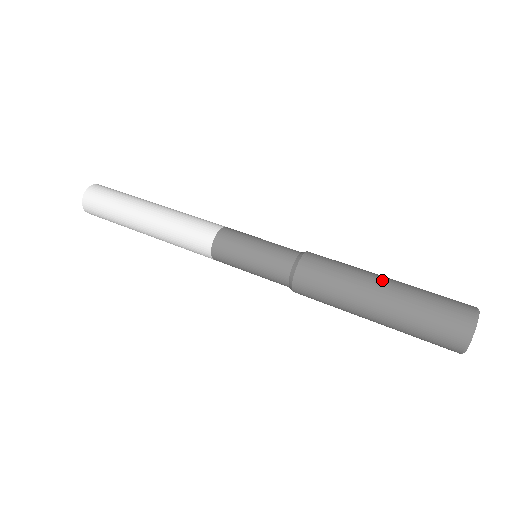
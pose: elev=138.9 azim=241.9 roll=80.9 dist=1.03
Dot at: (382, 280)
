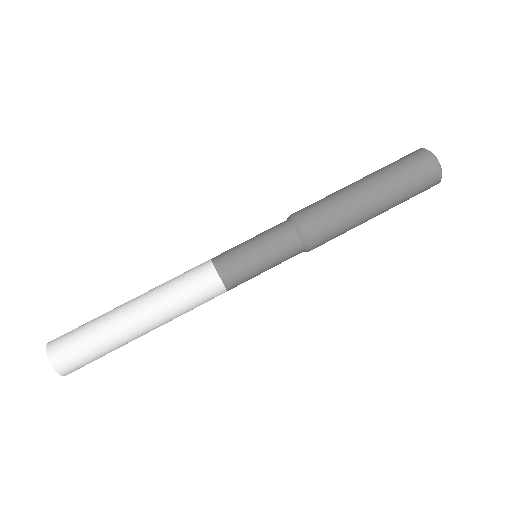
Dot at: (374, 209)
